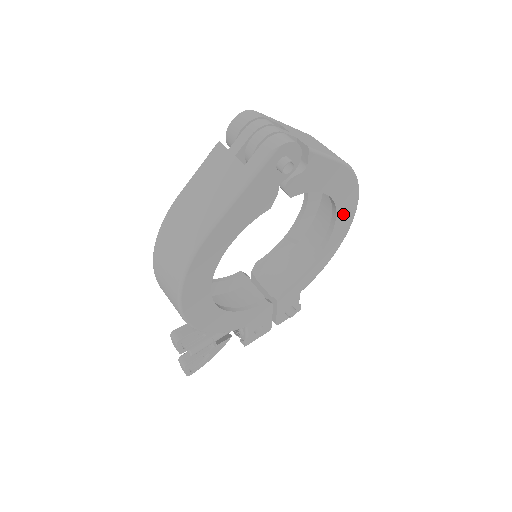
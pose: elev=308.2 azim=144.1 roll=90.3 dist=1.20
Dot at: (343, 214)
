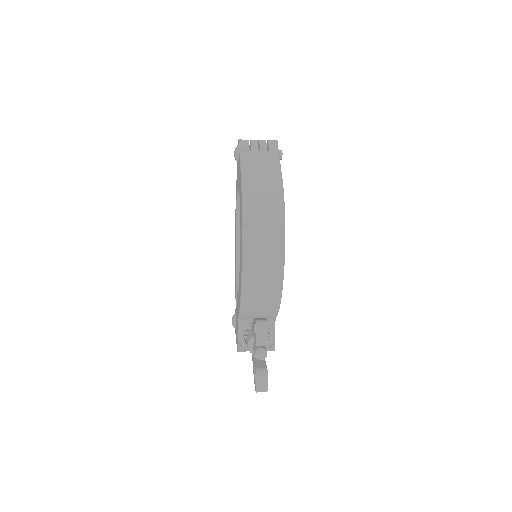
Dot at: occluded
